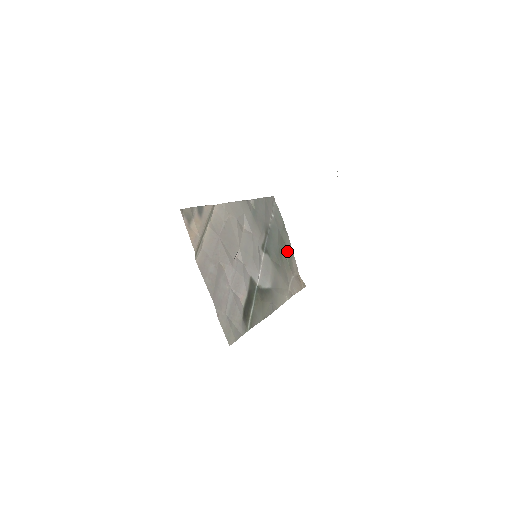
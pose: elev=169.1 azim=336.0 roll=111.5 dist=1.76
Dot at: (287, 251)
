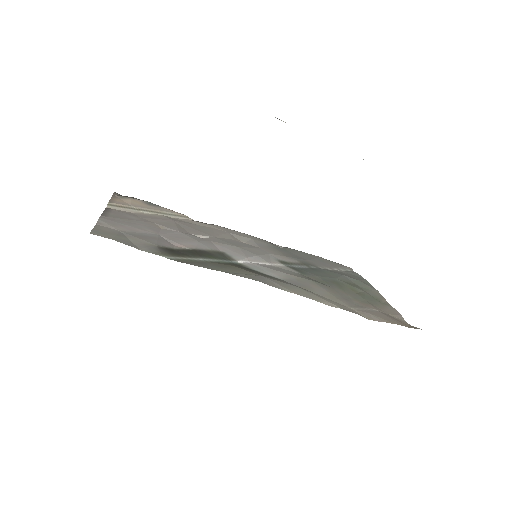
Dot at: (367, 295)
